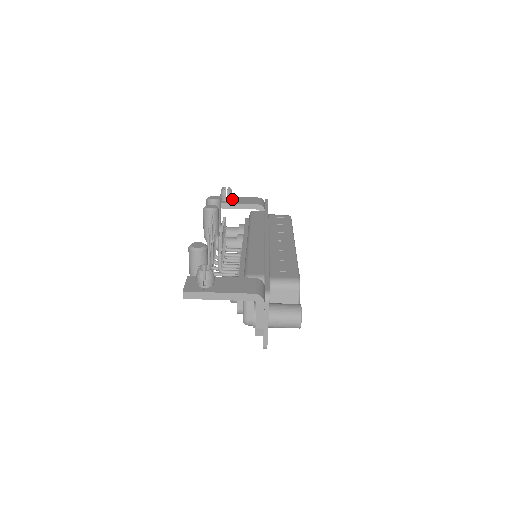
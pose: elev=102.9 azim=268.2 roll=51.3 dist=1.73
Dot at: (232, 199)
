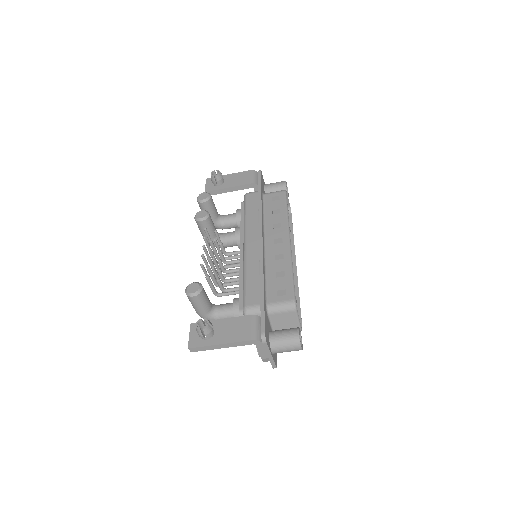
Dot at: (224, 180)
